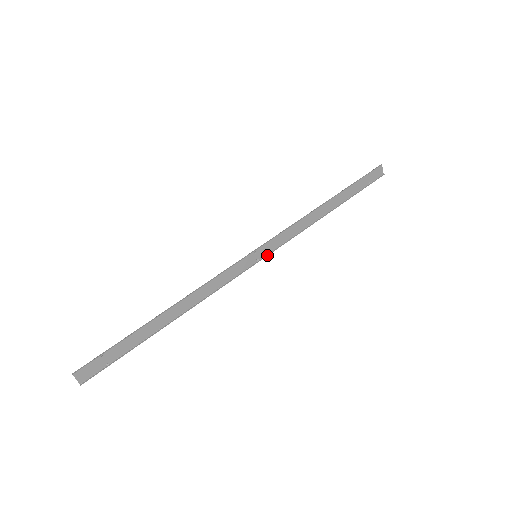
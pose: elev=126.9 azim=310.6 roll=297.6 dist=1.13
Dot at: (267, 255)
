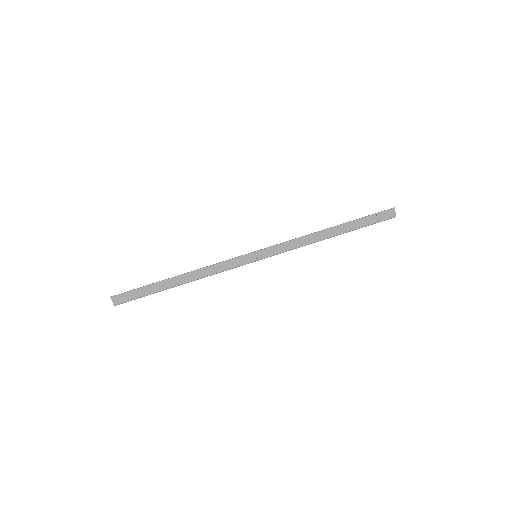
Dot at: occluded
